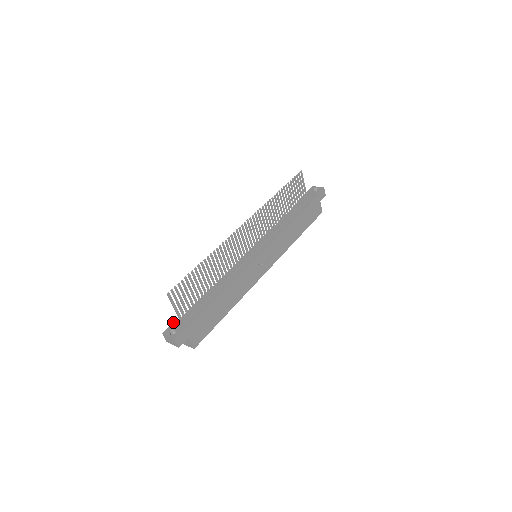
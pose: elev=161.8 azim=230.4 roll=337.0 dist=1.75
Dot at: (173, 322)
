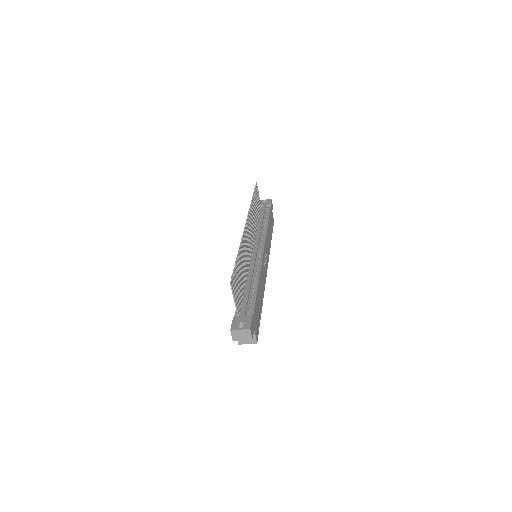
Dot at: occluded
